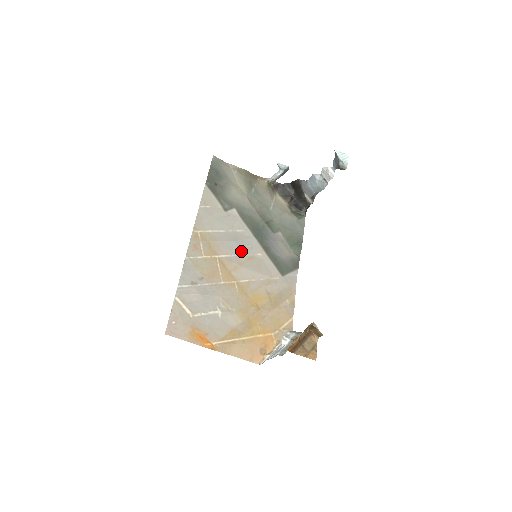
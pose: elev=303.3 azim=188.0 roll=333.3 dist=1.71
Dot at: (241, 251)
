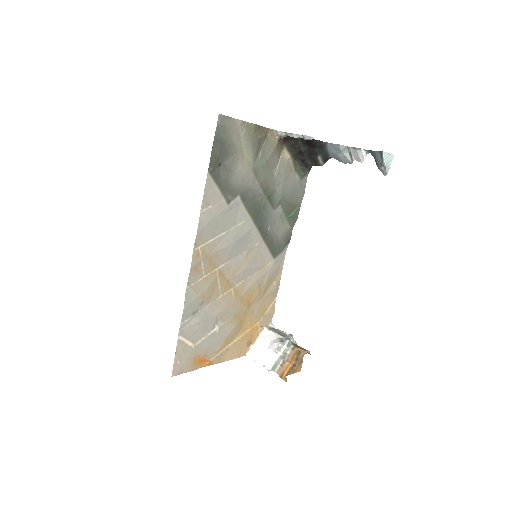
Dot at: (240, 250)
